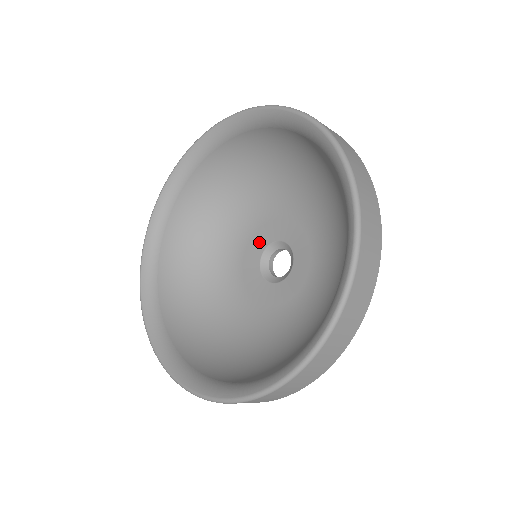
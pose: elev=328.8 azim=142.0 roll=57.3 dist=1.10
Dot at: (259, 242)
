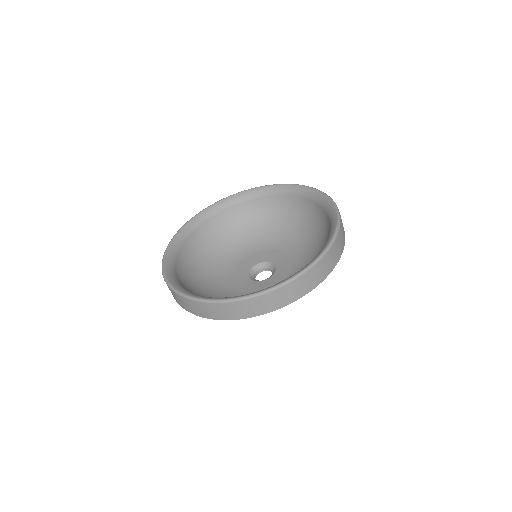
Dot at: (243, 269)
